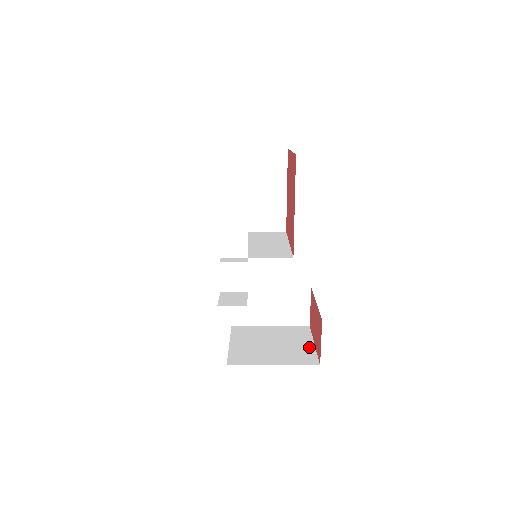
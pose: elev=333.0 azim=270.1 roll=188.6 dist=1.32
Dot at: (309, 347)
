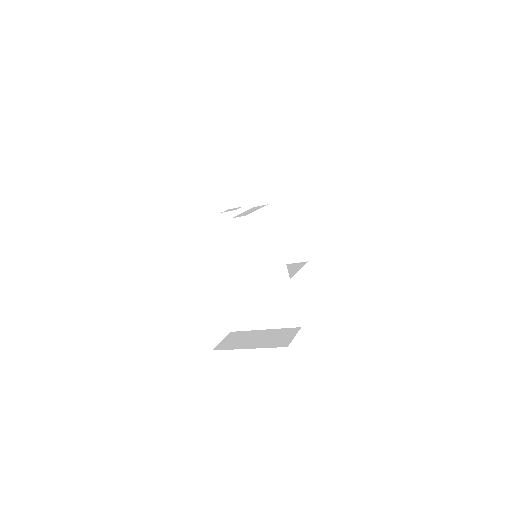
Dot at: occluded
